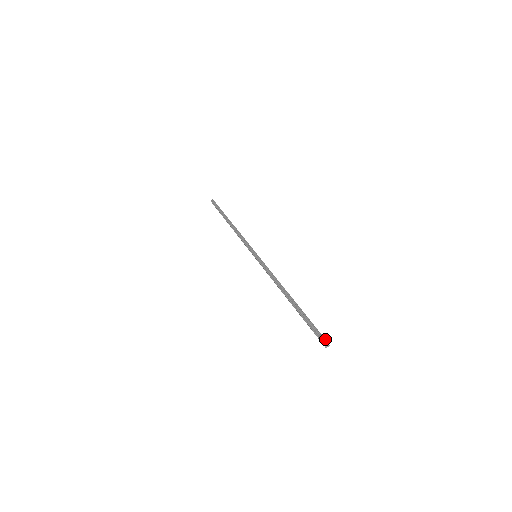
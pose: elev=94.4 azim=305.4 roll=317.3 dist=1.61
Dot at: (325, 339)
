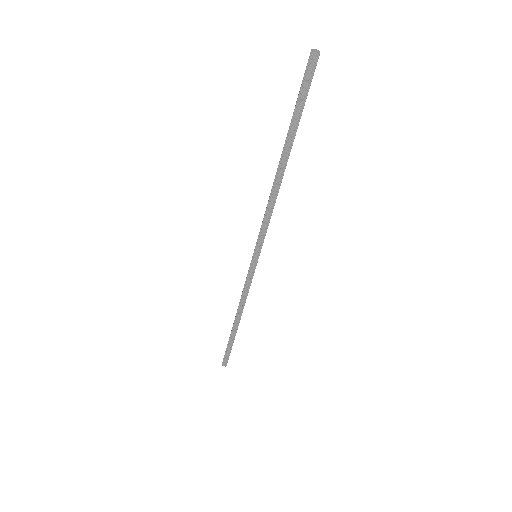
Dot at: (309, 59)
